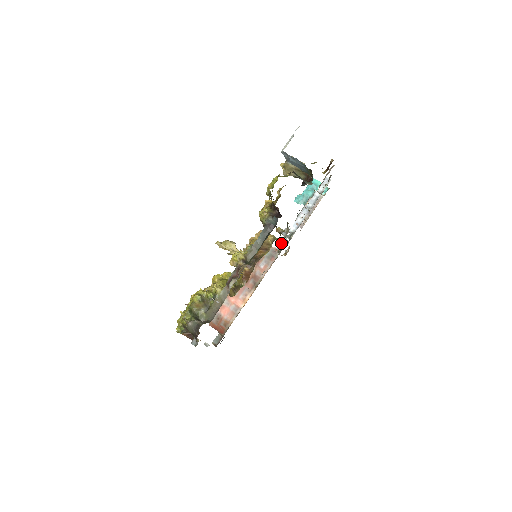
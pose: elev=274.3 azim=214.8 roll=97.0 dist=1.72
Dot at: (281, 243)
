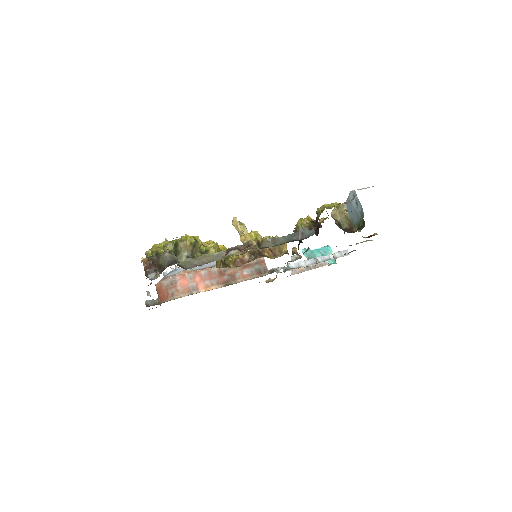
Dot at: (285, 263)
